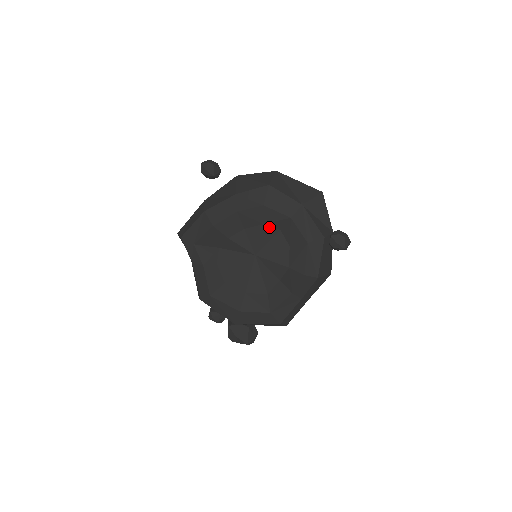
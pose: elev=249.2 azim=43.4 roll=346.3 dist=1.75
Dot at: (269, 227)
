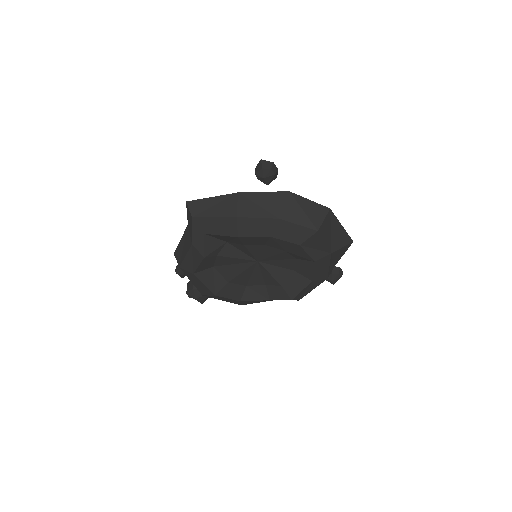
Dot at: (289, 254)
